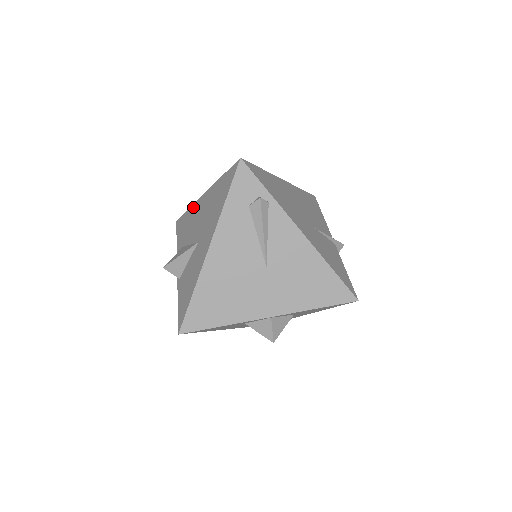
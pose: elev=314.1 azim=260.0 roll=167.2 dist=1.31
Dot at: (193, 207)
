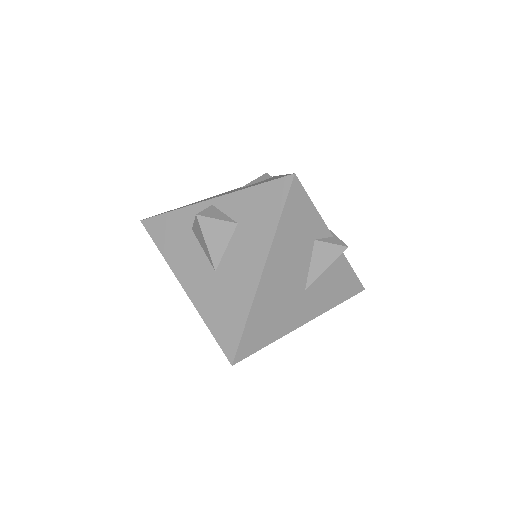
Dot at: occluded
